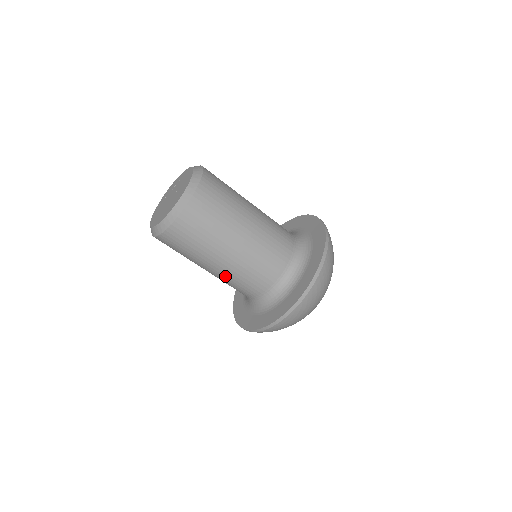
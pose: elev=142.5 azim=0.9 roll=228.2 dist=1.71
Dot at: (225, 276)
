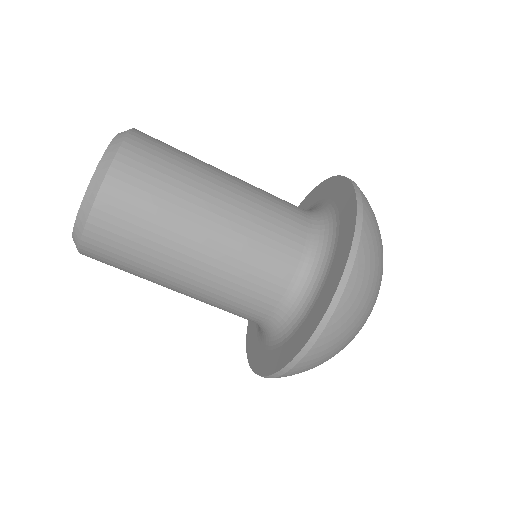
Dot at: (221, 269)
